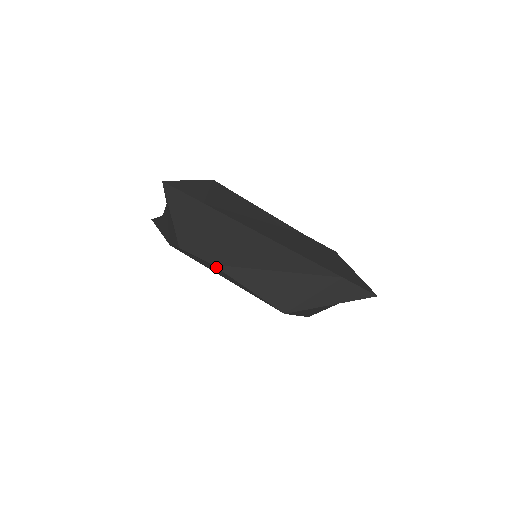
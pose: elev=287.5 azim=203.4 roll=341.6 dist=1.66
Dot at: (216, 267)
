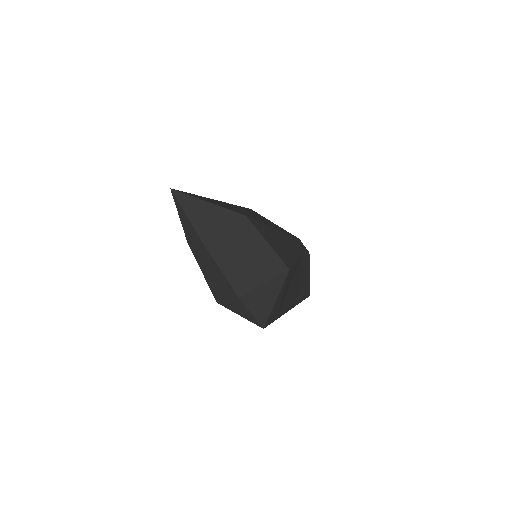
Dot at: occluded
